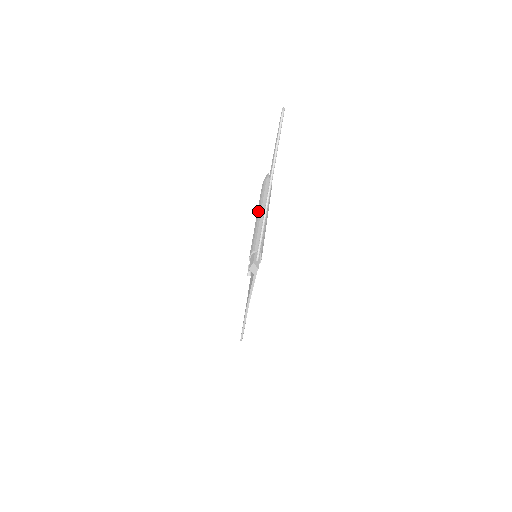
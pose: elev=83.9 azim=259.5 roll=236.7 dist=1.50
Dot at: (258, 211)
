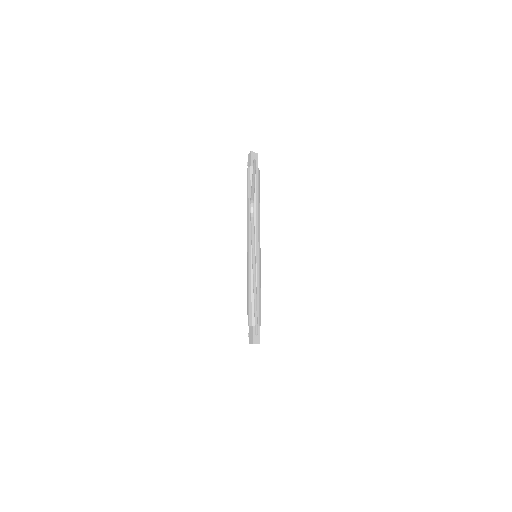
Dot at: (247, 241)
